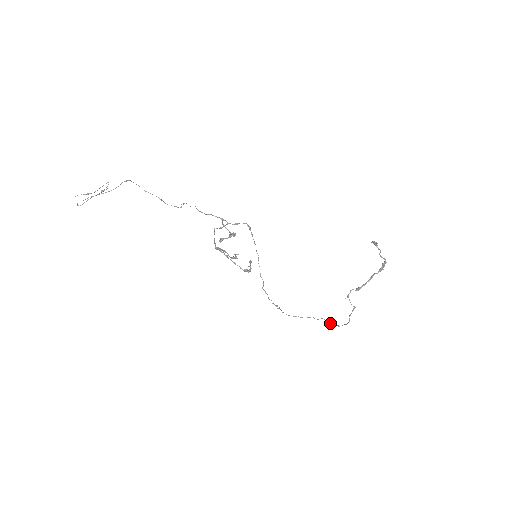
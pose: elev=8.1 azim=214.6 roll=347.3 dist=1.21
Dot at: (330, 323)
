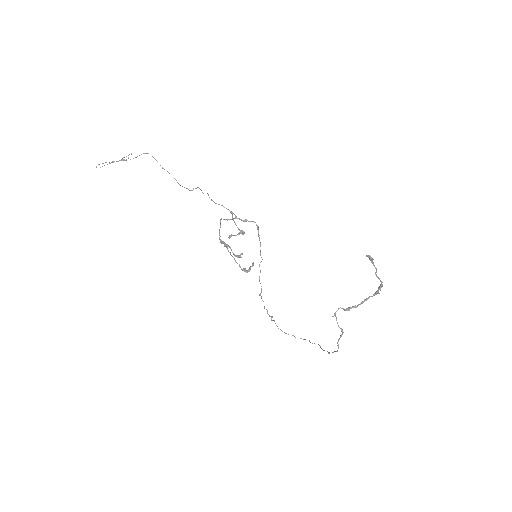
Dot at: occluded
